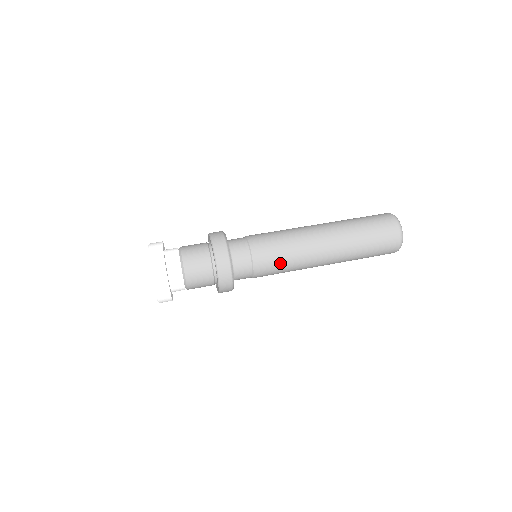
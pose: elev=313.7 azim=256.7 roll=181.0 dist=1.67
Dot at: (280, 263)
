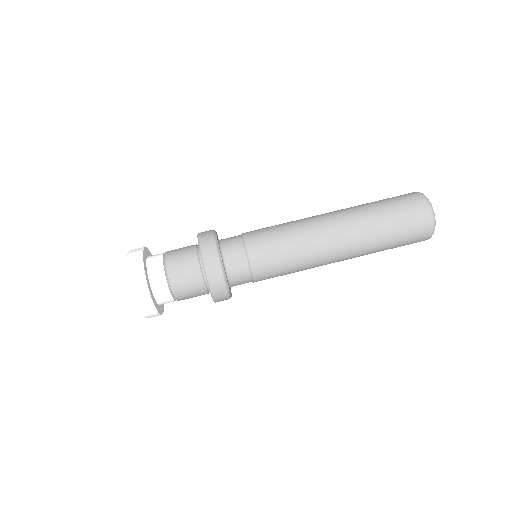
Dot at: (282, 256)
